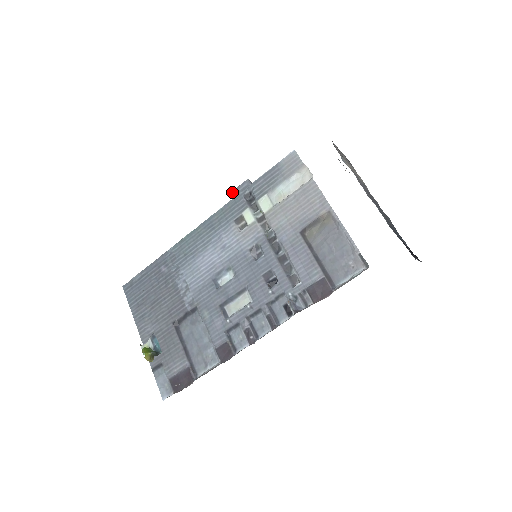
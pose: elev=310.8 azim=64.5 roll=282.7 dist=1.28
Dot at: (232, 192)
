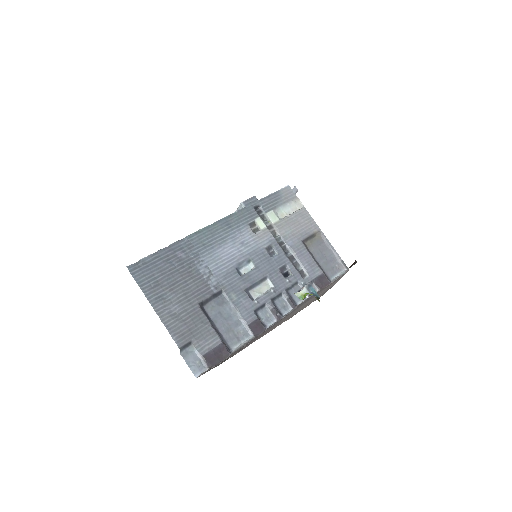
Dot at: (244, 202)
